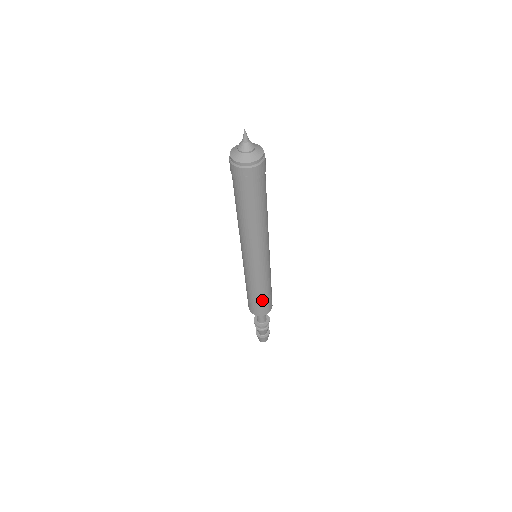
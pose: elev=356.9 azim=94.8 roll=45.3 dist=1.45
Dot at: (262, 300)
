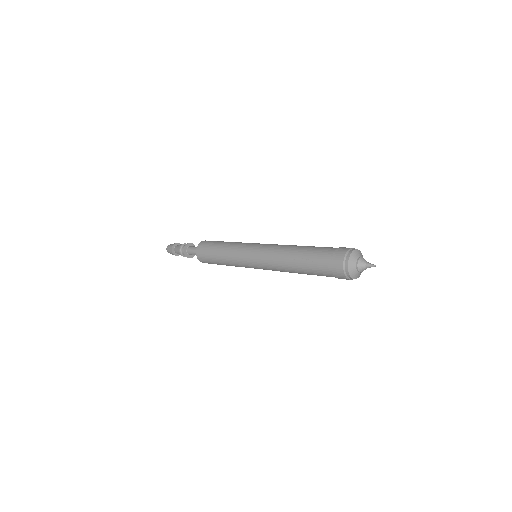
Dot at: occluded
